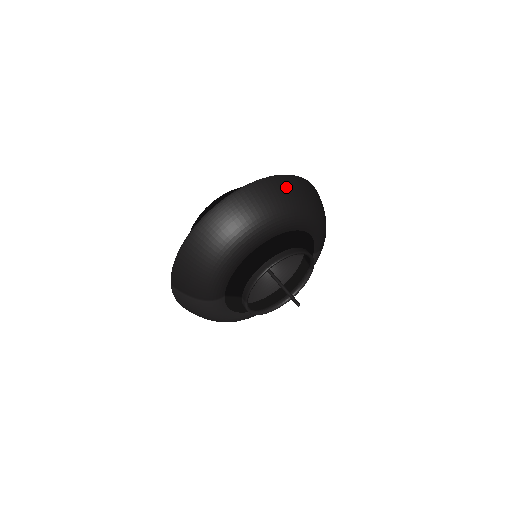
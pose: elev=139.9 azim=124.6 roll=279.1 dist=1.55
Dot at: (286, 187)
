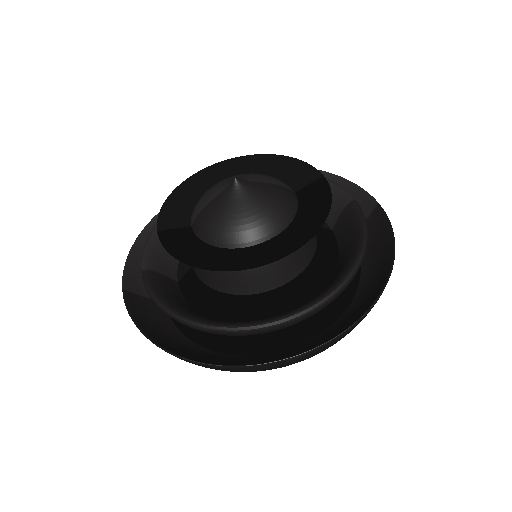
Dot at: occluded
